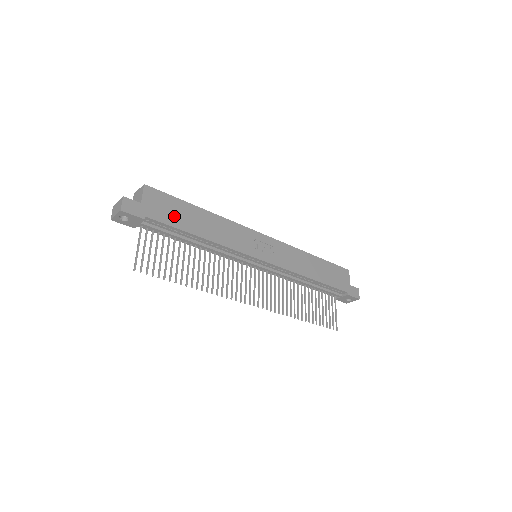
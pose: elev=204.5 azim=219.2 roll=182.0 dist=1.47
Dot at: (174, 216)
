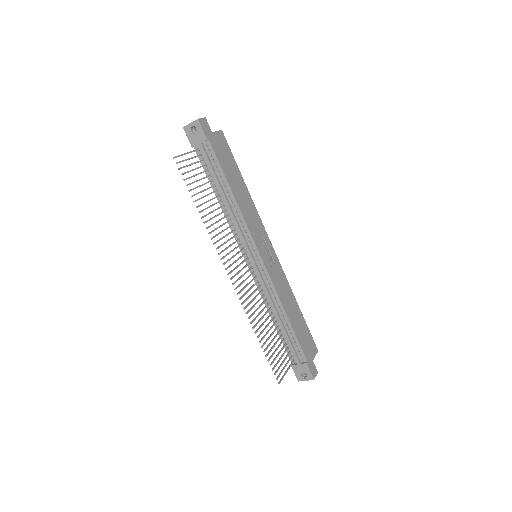
Dot at: (225, 162)
